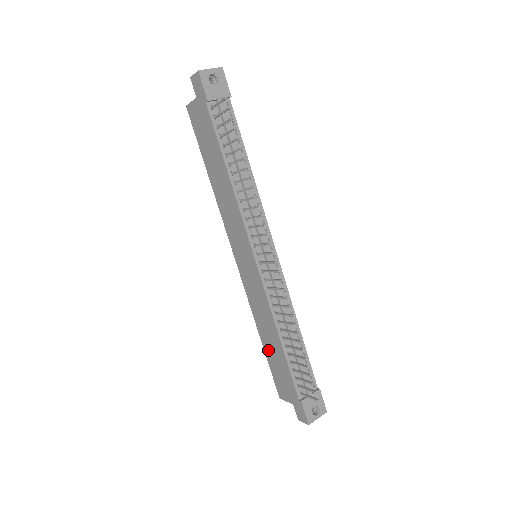
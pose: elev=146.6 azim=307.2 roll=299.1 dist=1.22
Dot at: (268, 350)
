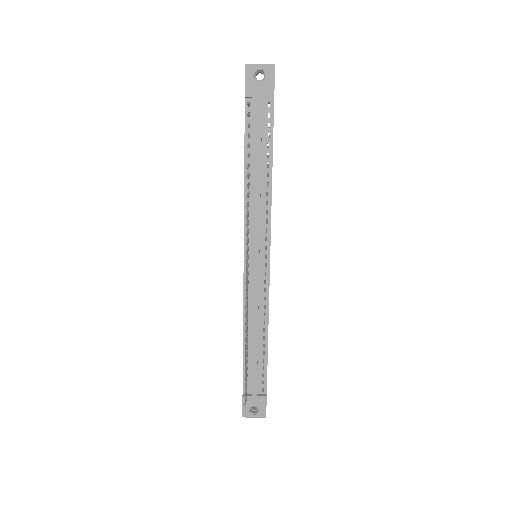
Dot at: occluded
